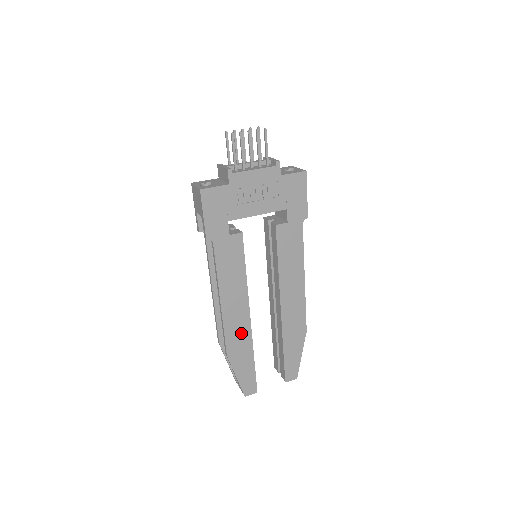
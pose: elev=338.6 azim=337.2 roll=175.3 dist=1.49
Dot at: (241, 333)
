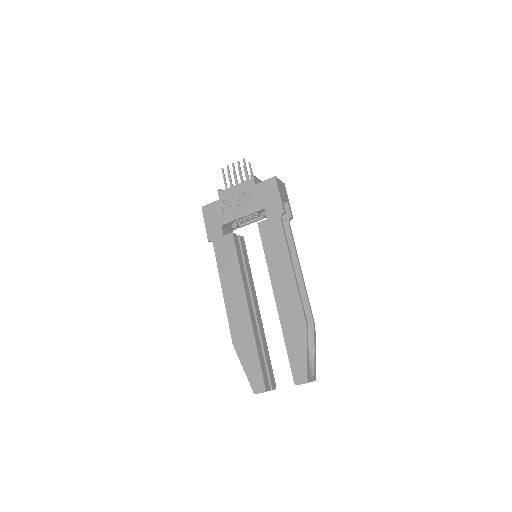
Dot at: (242, 322)
